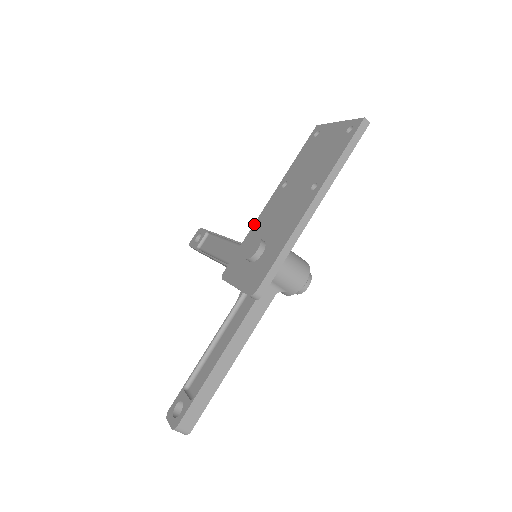
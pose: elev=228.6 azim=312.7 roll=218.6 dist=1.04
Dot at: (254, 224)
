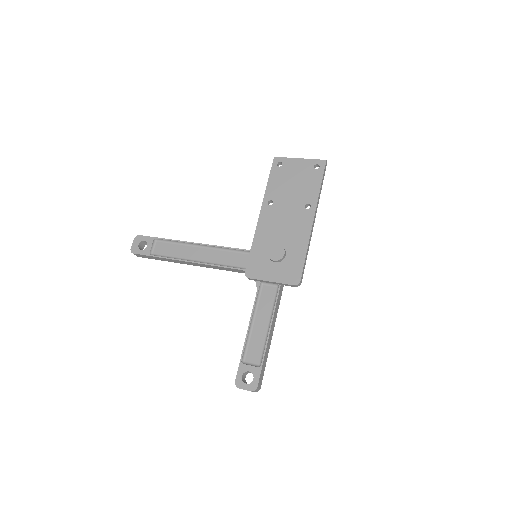
Dot at: (255, 234)
